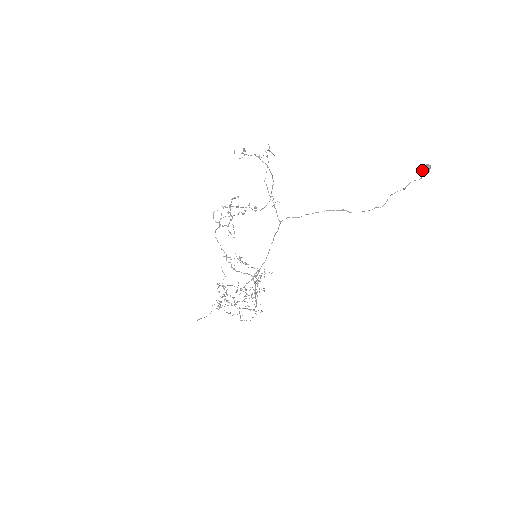
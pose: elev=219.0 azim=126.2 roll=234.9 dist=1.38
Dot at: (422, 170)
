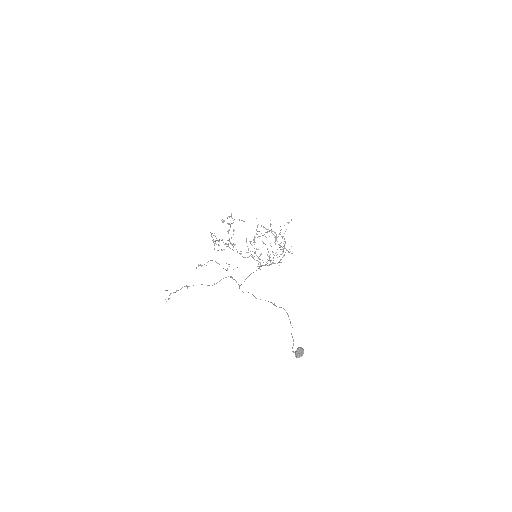
Dot at: (295, 353)
